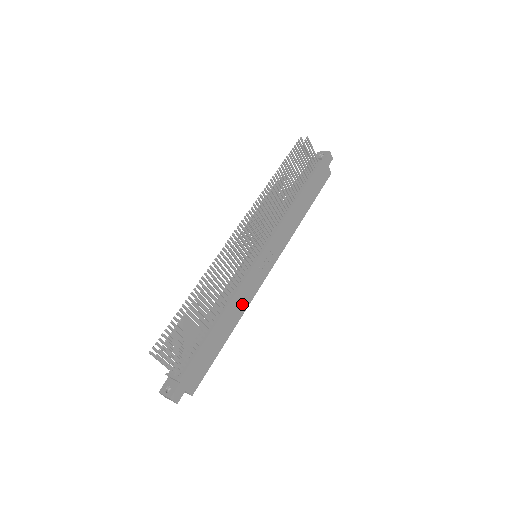
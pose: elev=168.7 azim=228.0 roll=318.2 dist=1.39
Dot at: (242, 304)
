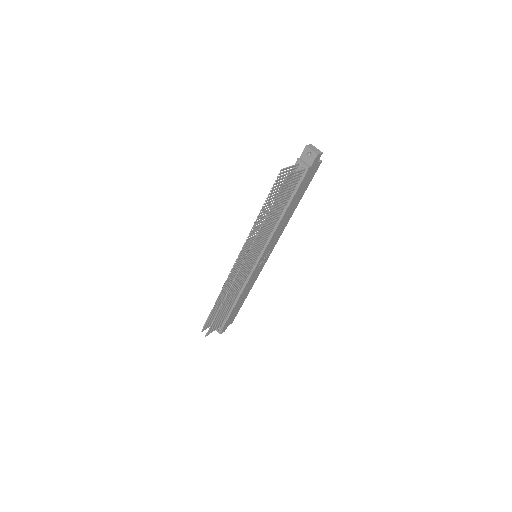
Dot at: (252, 282)
